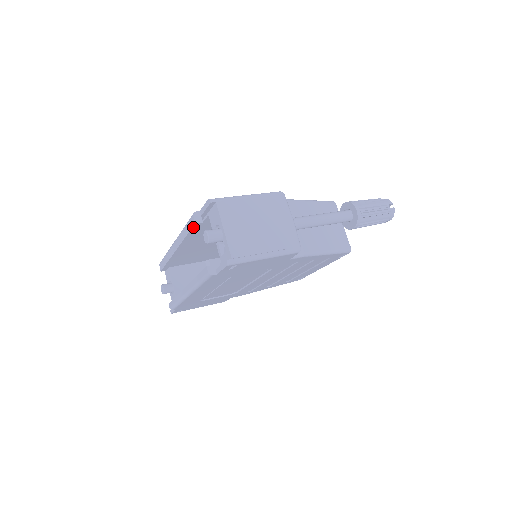
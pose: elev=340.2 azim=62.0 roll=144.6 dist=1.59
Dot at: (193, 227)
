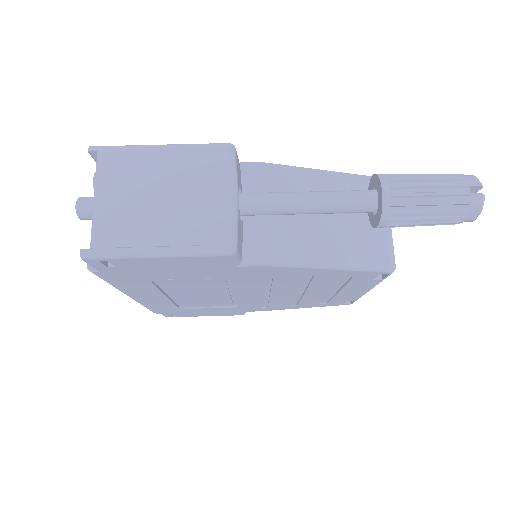
Dot at: occluded
